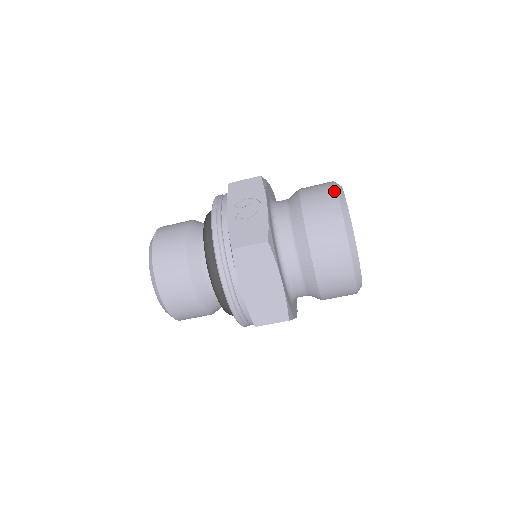
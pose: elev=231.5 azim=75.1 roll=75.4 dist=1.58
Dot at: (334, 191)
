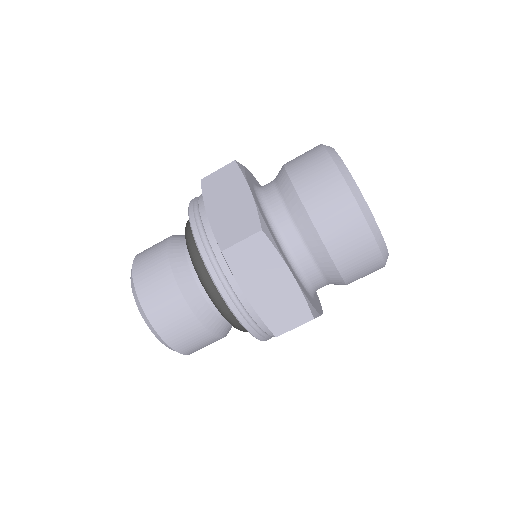
Dot at: occluded
